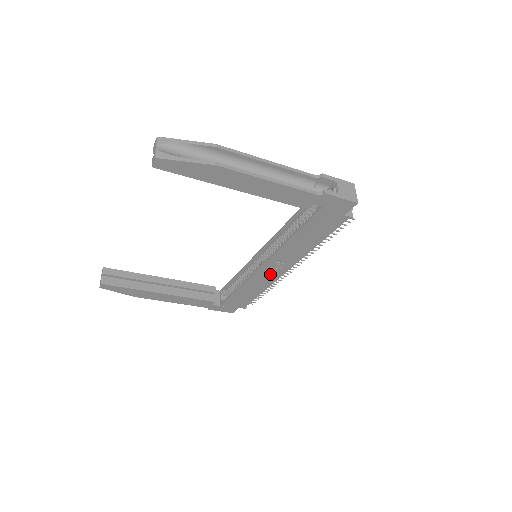
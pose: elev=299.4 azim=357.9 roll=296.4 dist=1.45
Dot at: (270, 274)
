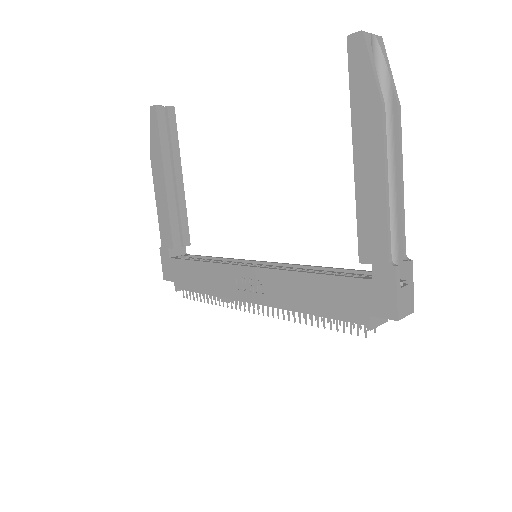
Dot at: (238, 285)
